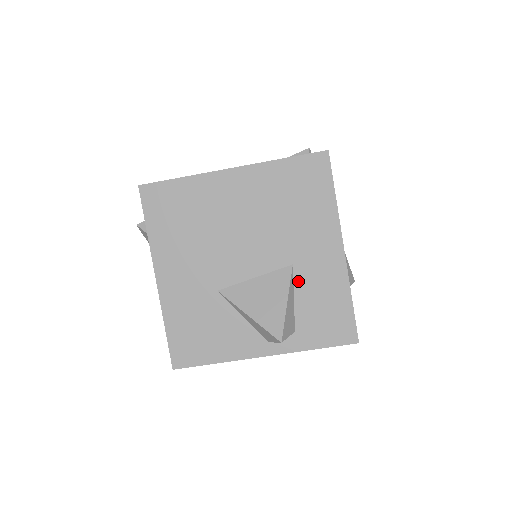
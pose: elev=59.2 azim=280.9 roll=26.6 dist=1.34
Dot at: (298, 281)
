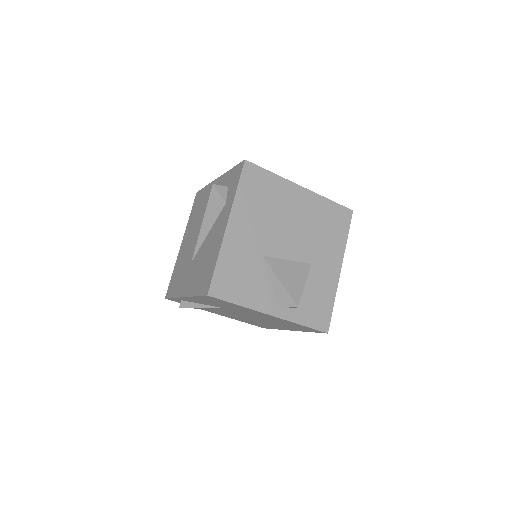
Dot at: (311, 276)
